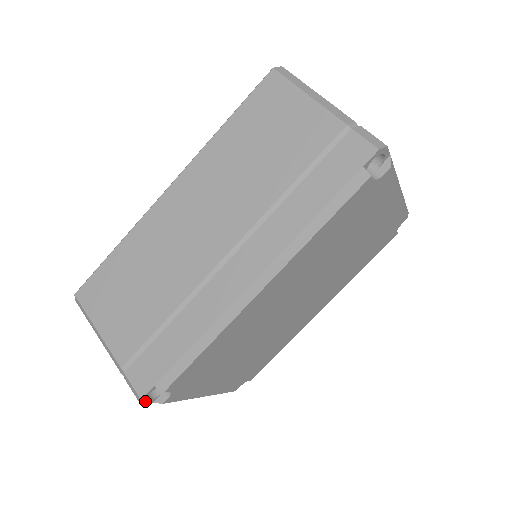
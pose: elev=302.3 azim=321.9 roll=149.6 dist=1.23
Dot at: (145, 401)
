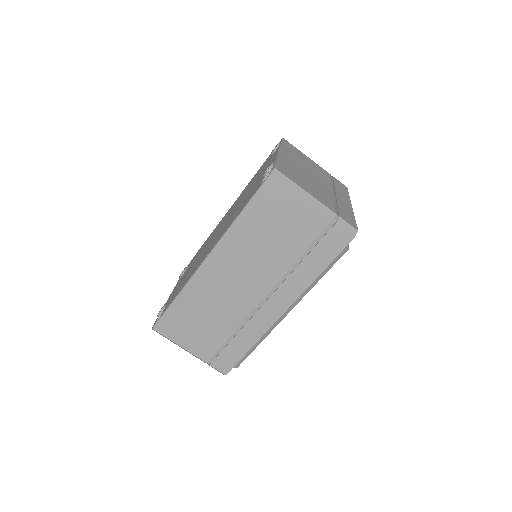
Dot at: occluded
